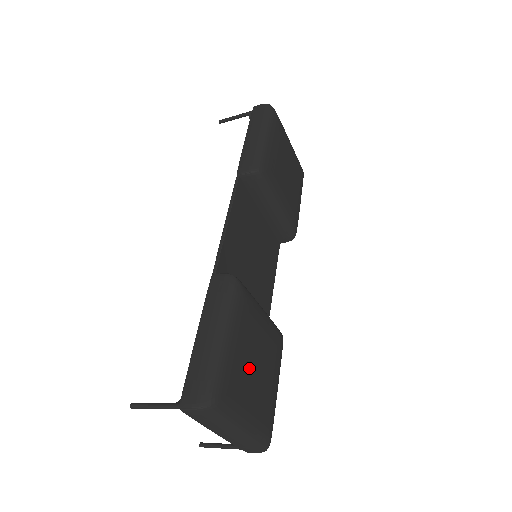
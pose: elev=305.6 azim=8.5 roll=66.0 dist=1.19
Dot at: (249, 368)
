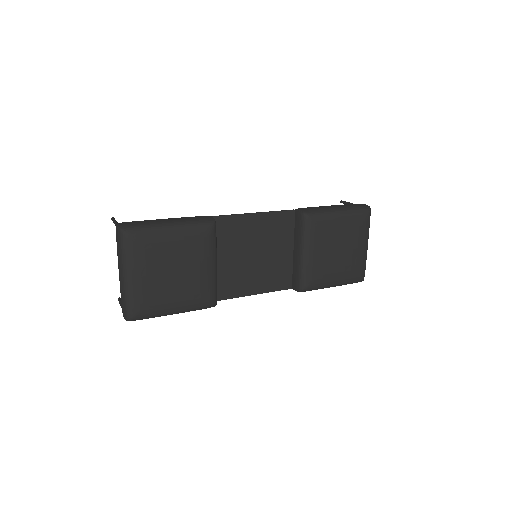
Dot at: (165, 260)
